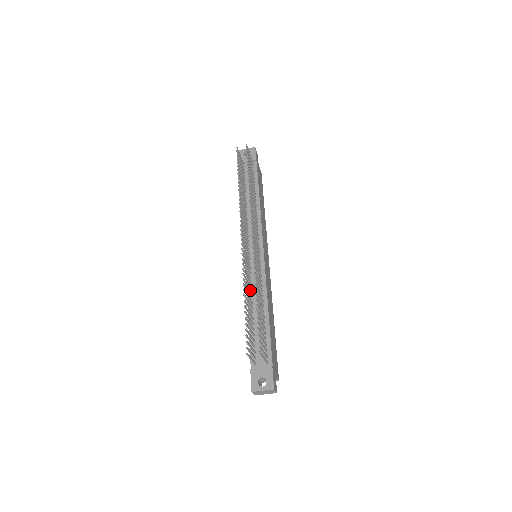
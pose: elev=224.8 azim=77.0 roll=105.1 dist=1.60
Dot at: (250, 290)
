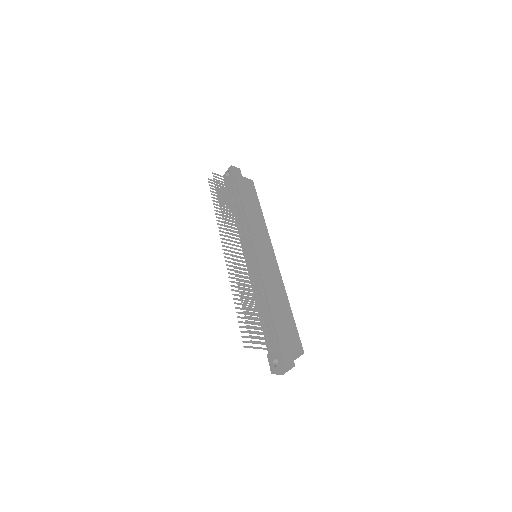
Dot at: (250, 289)
